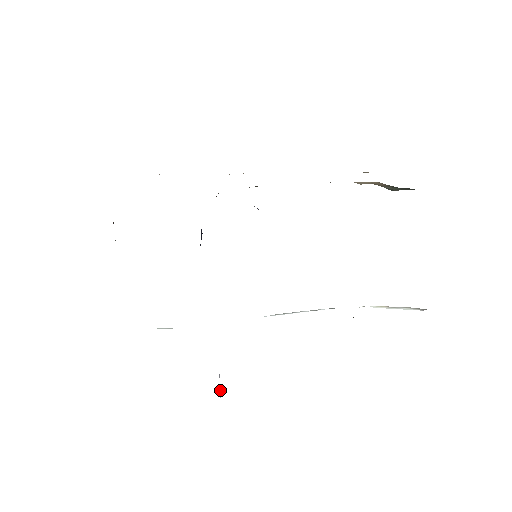
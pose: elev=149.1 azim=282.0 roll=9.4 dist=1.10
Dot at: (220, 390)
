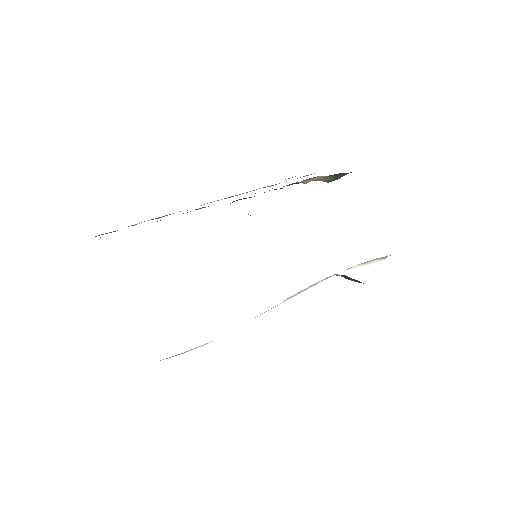
Dot at: occluded
